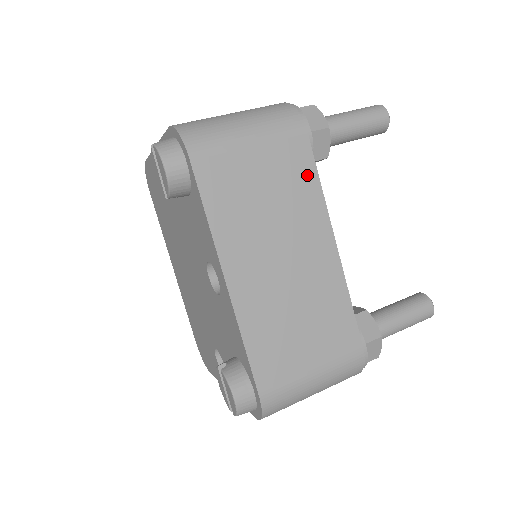
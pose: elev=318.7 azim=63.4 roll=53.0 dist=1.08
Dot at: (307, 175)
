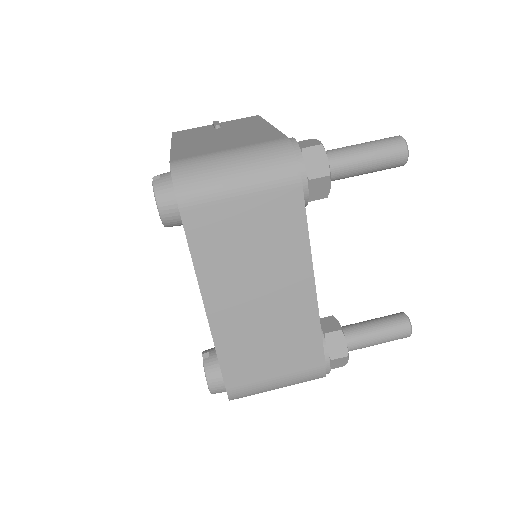
Dot at: (295, 225)
